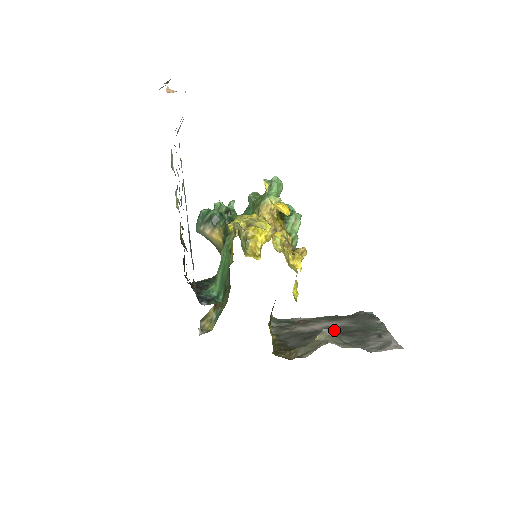
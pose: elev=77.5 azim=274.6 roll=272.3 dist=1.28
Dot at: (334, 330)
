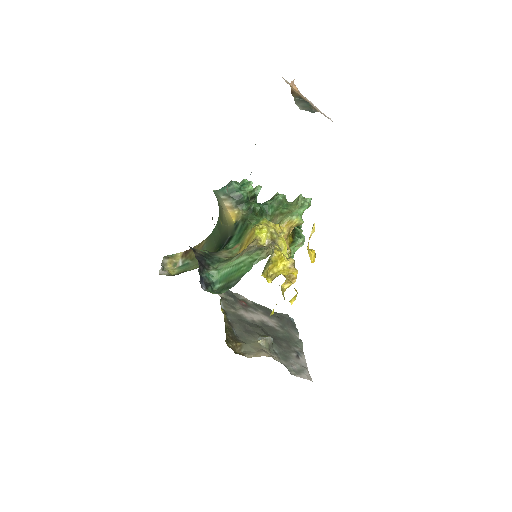
Dot at: (267, 330)
